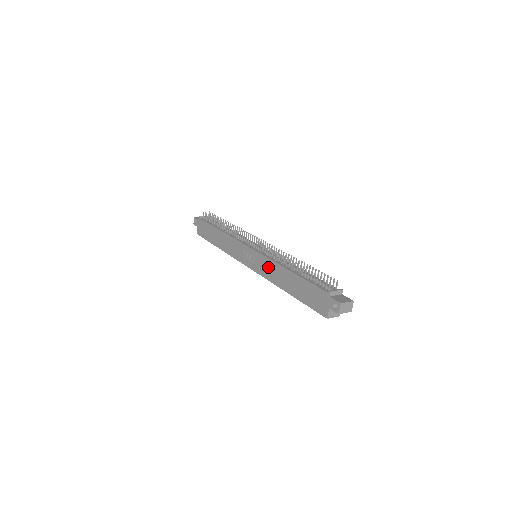
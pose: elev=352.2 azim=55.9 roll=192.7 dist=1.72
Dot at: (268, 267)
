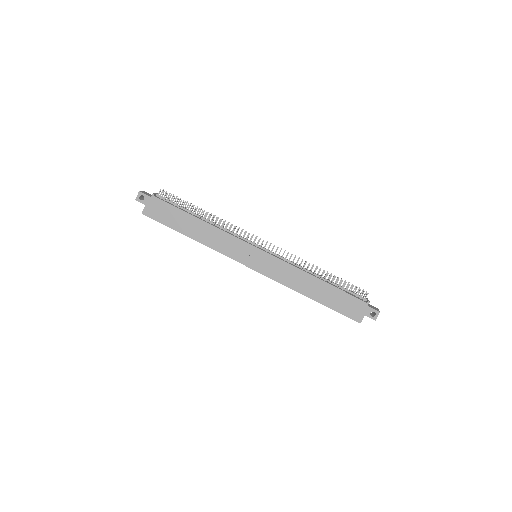
Dot at: (285, 271)
